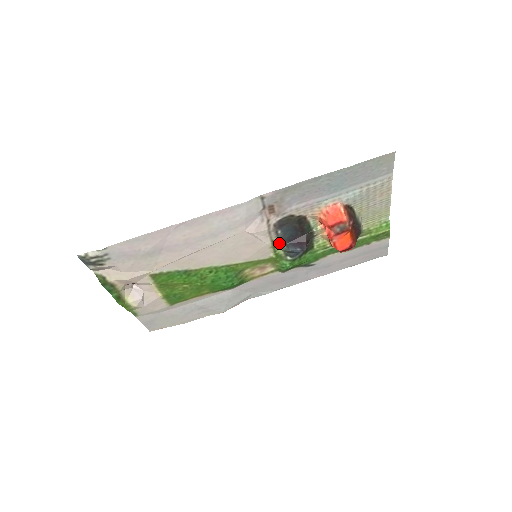
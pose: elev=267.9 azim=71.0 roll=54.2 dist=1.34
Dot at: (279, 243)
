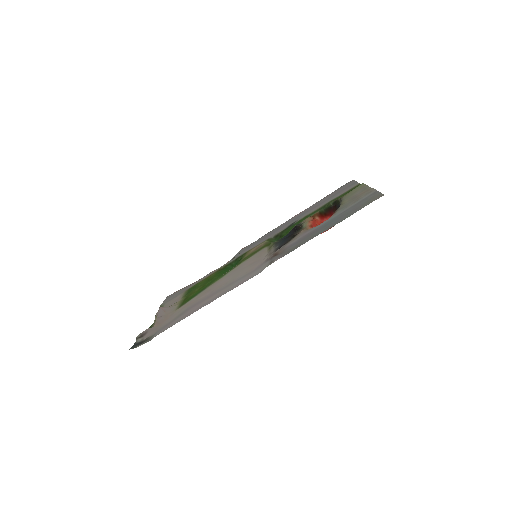
Dot at: (274, 243)
